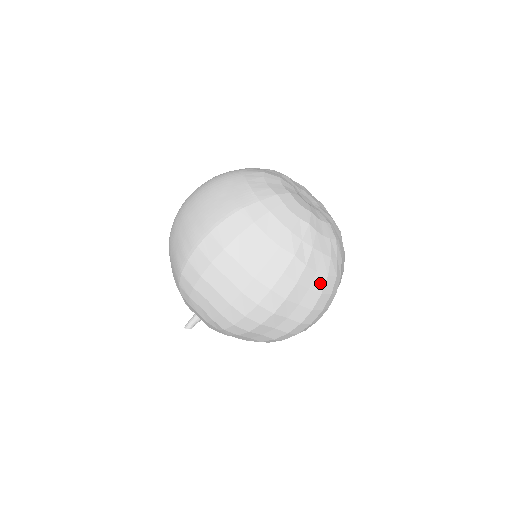
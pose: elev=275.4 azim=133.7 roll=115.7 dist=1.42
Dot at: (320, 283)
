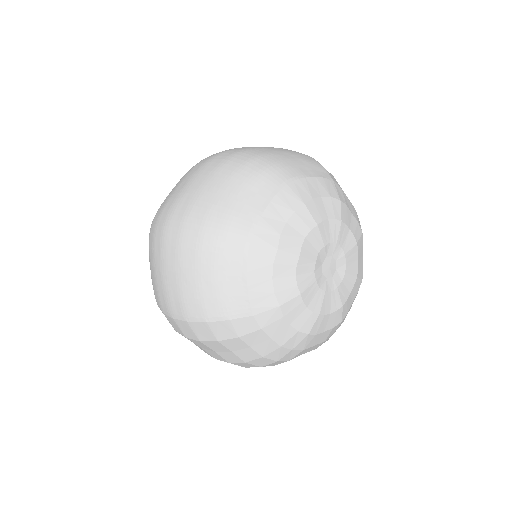
Dot at: occluded
